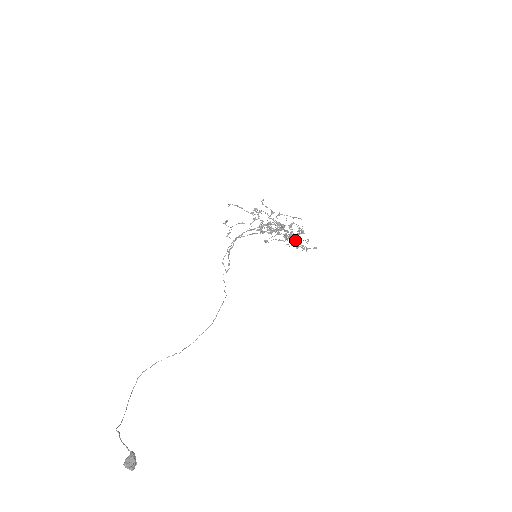
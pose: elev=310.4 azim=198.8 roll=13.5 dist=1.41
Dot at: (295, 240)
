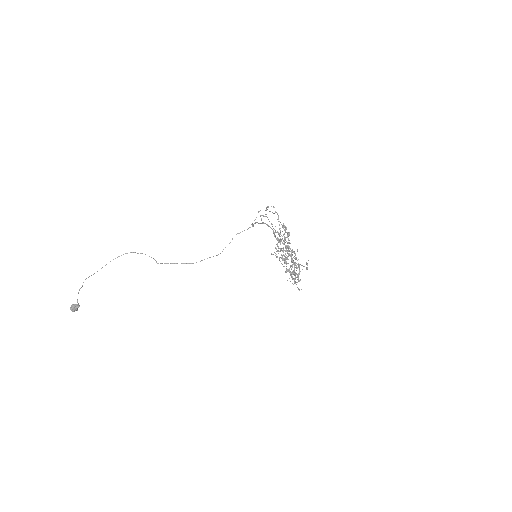
Dot at: occluded
